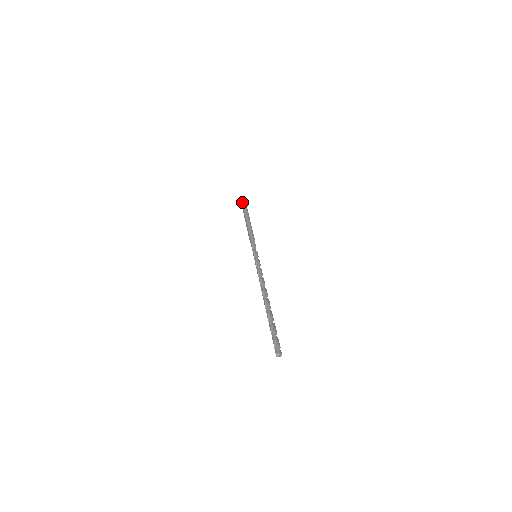
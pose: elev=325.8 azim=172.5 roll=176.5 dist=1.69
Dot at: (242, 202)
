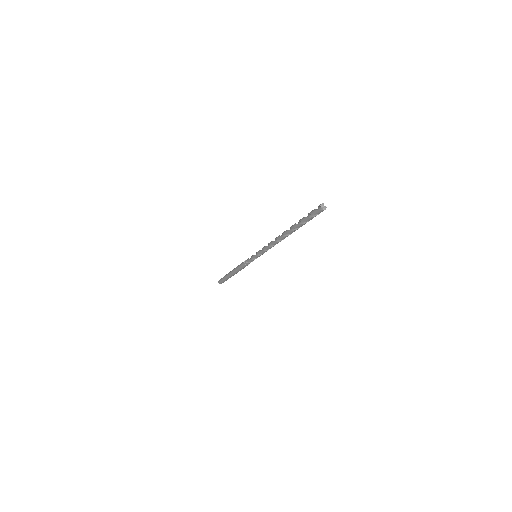
Dot at: occluded
